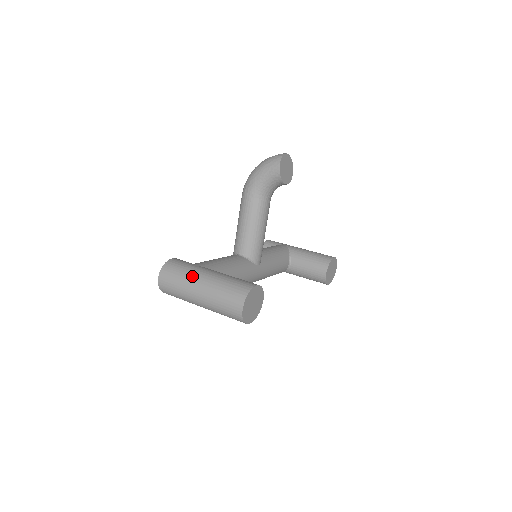
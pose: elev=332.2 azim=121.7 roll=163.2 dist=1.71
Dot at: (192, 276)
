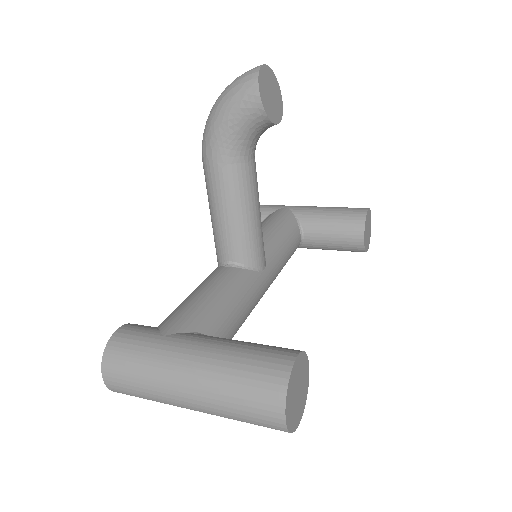
Dot at: (164, 367)
